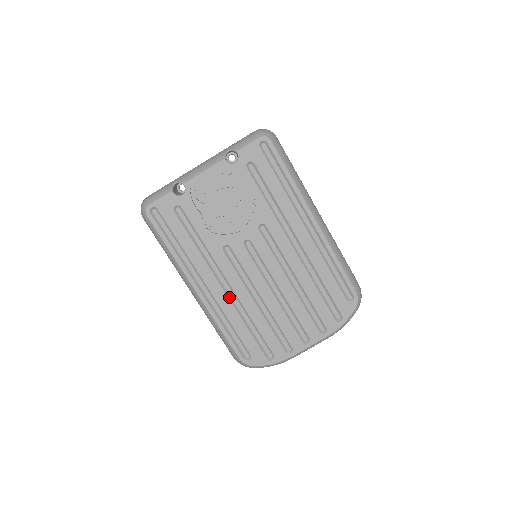
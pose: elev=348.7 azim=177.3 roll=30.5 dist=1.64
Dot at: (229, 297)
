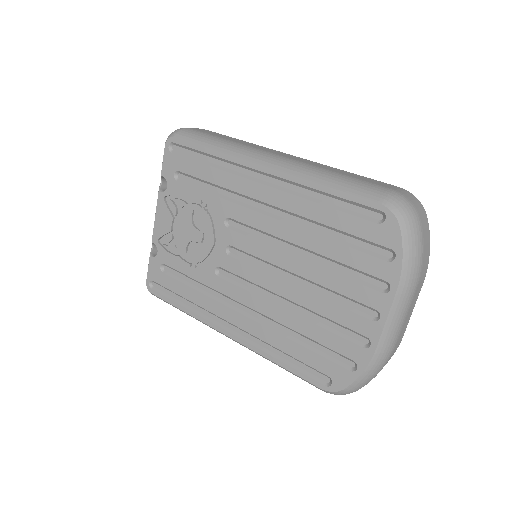
Dot at: (258, 321)
